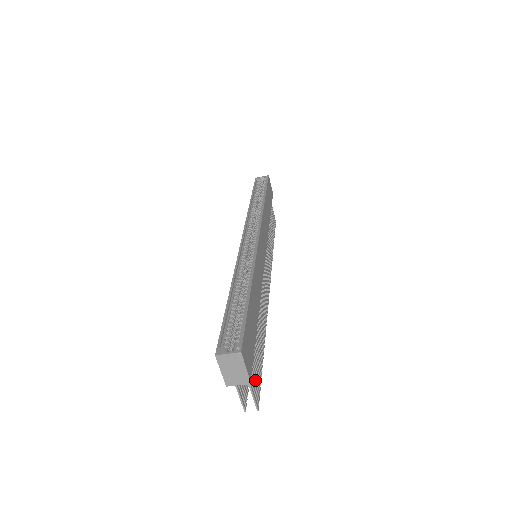
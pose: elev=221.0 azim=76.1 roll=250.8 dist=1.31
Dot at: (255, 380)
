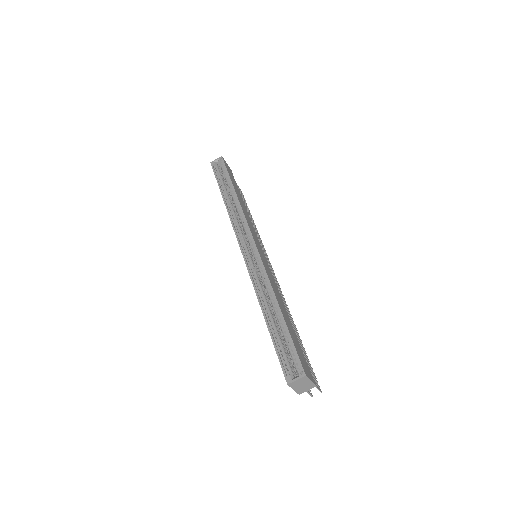
Dot at: (311, 373)
